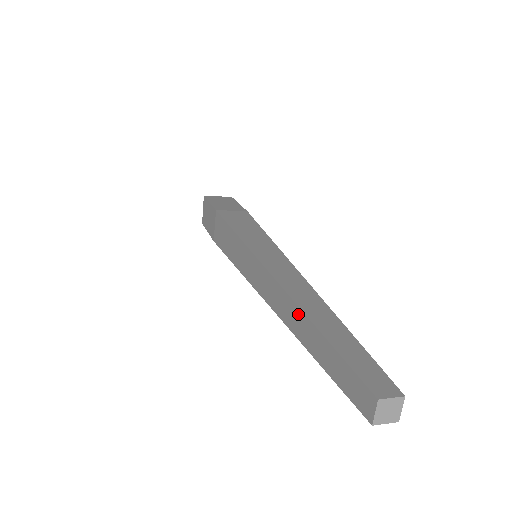
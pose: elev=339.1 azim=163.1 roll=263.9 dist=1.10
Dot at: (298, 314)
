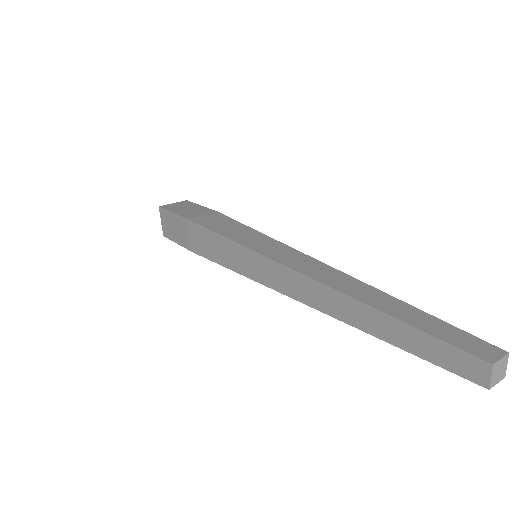
Dot at: (352, 304)
